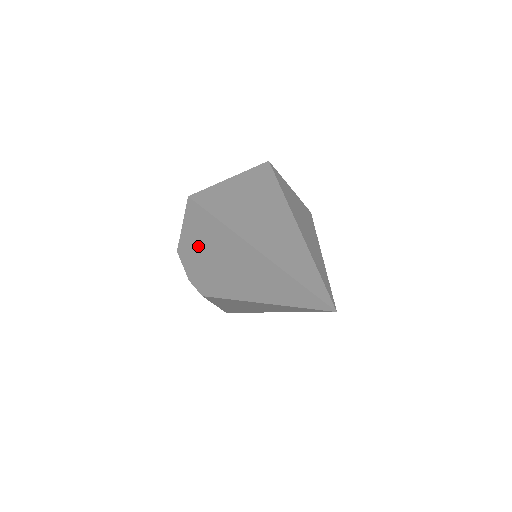
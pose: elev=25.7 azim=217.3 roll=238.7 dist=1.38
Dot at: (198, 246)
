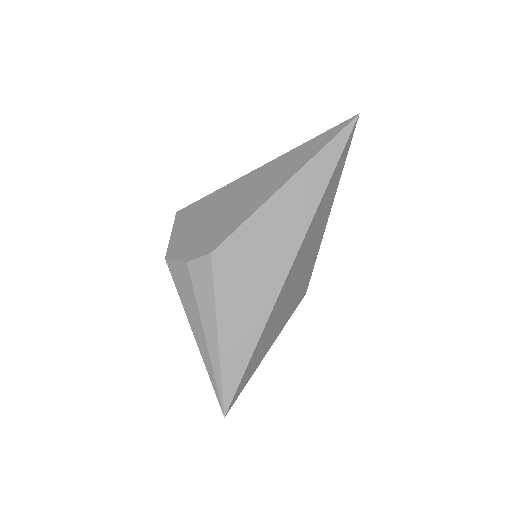
Dot at: (196, 226)
